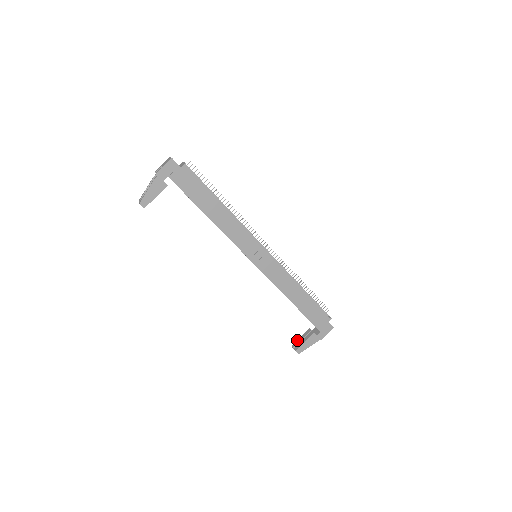
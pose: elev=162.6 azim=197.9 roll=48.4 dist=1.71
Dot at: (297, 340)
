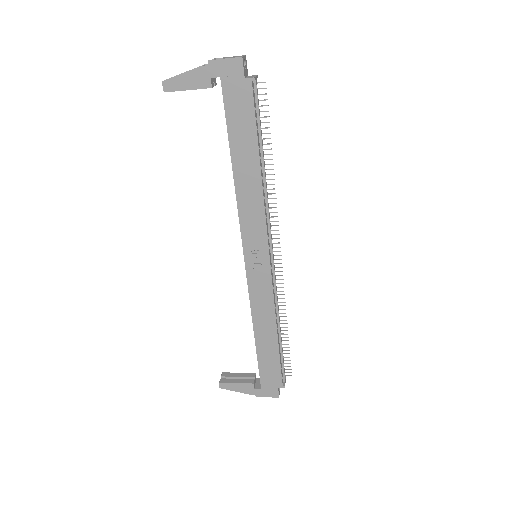
Dot at: occluded
